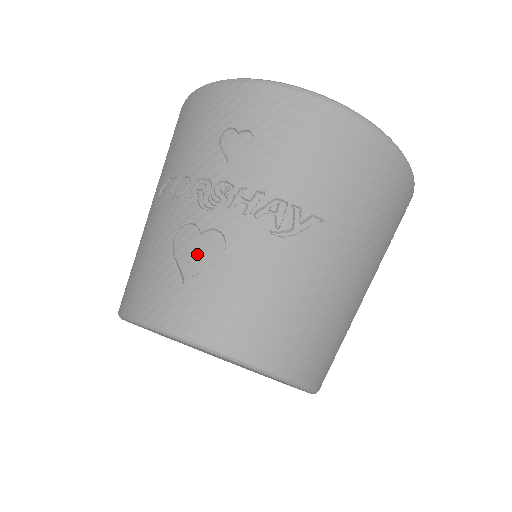
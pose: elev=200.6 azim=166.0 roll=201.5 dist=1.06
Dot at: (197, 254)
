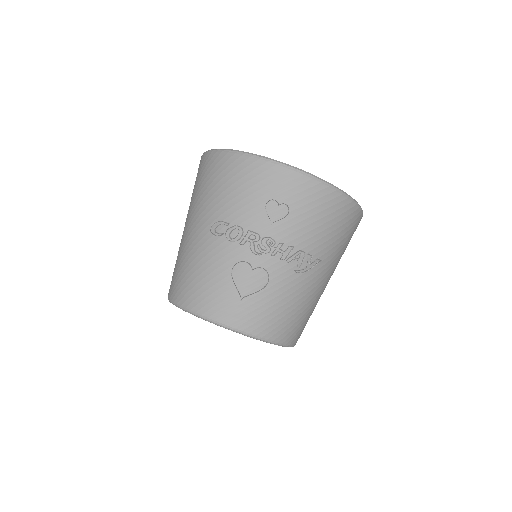
Dot at: (250, 282)
